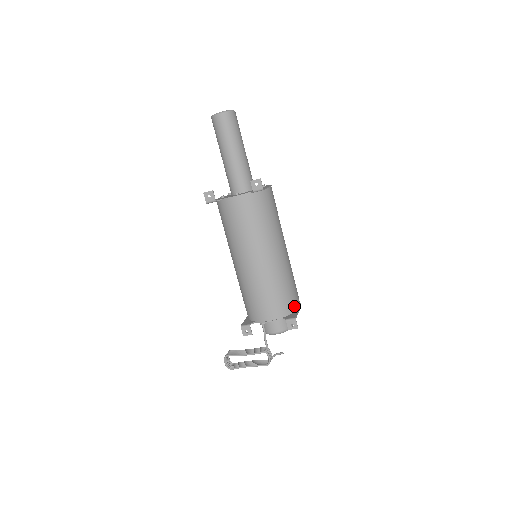
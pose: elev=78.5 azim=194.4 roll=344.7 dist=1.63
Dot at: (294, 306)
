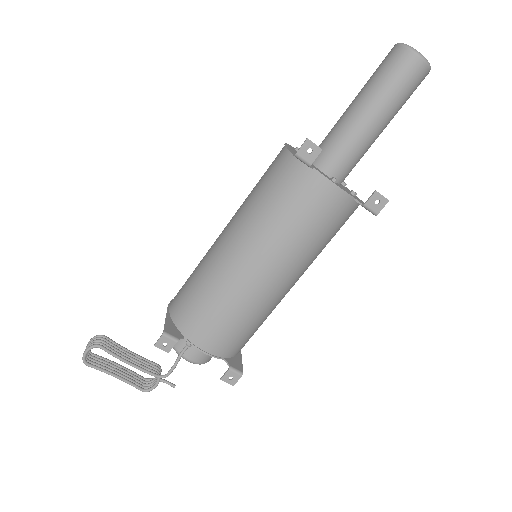
Dot at: (242, 347)
